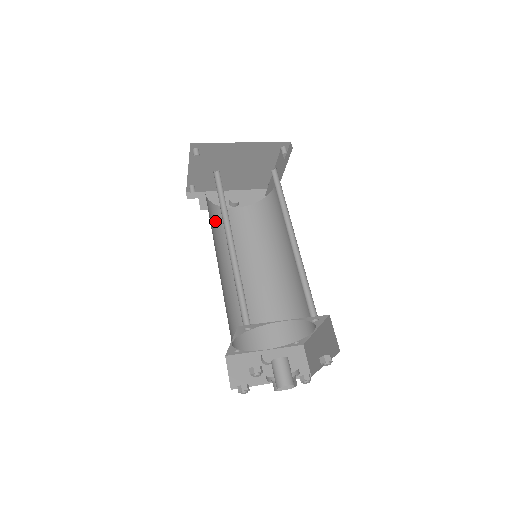
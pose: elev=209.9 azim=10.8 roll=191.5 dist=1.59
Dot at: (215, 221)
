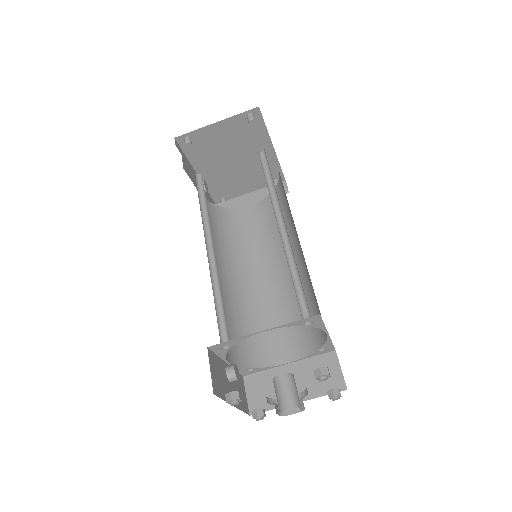
Dot at: occluded
